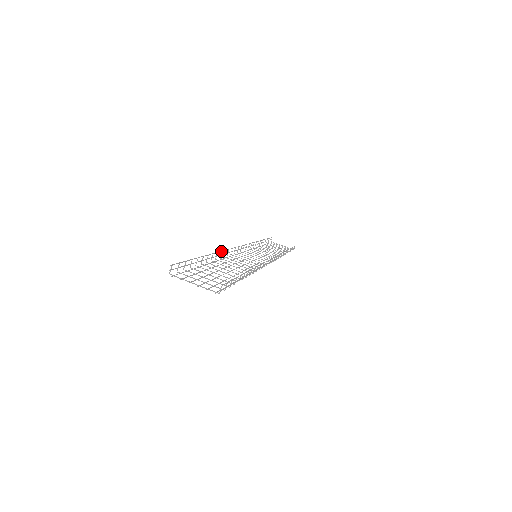
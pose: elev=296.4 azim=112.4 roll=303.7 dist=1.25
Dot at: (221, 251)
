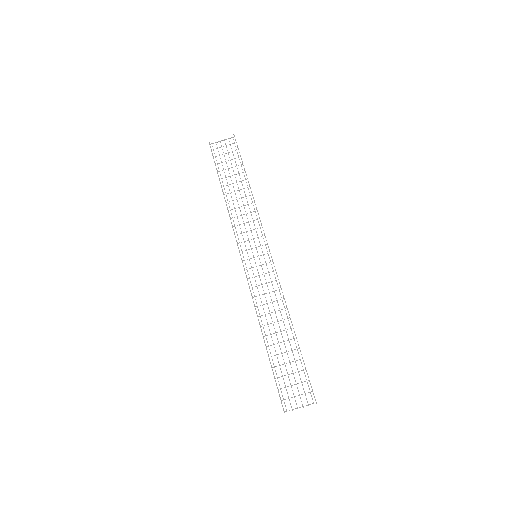
Dot at: (257, 316)
